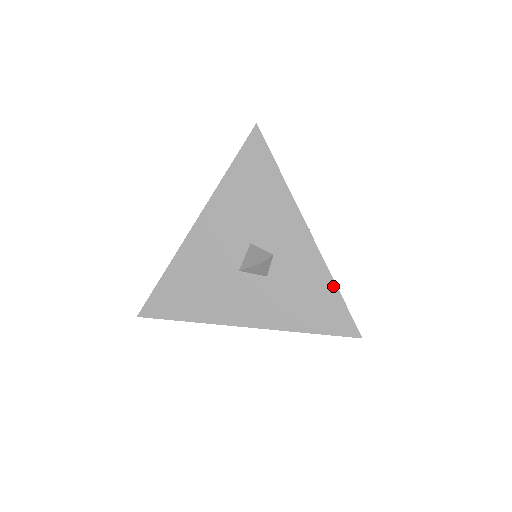
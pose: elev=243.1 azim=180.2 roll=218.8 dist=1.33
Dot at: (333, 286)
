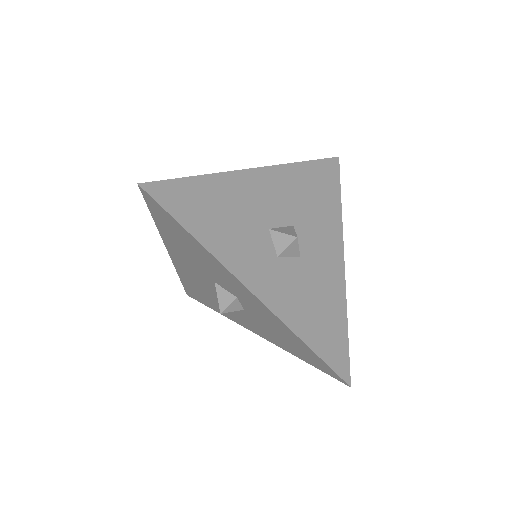
Dot at: (301, 341)
